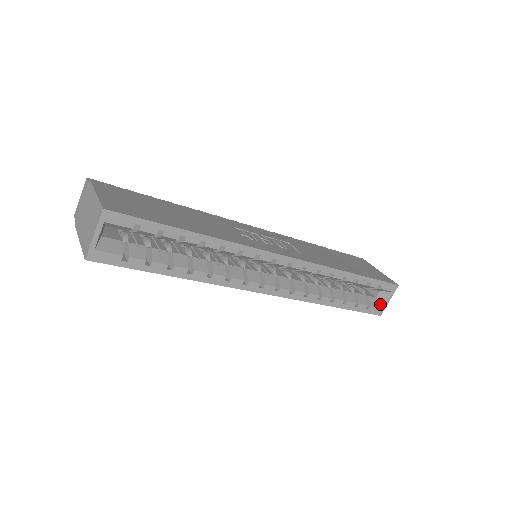
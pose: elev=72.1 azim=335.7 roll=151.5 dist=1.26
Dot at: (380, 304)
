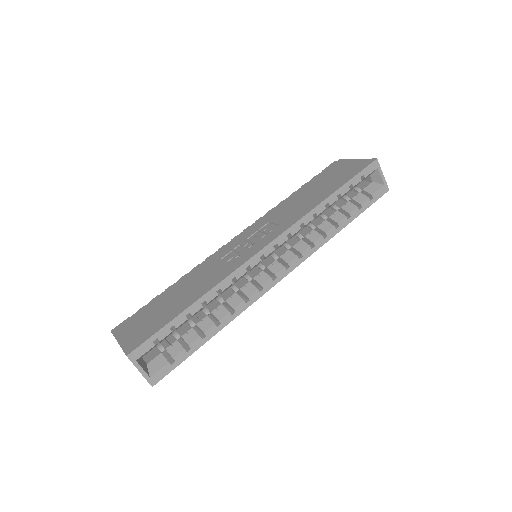
Dot at: (379, 184)
